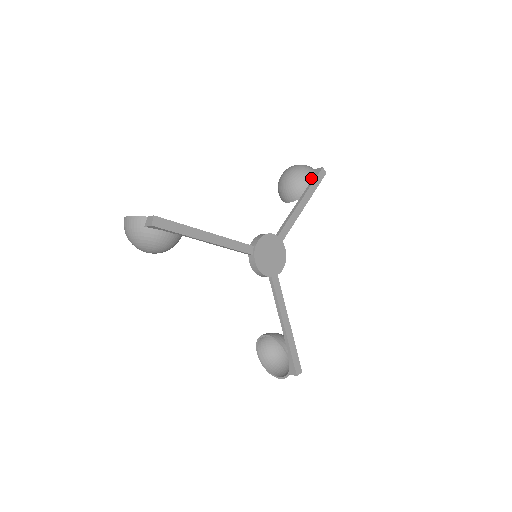
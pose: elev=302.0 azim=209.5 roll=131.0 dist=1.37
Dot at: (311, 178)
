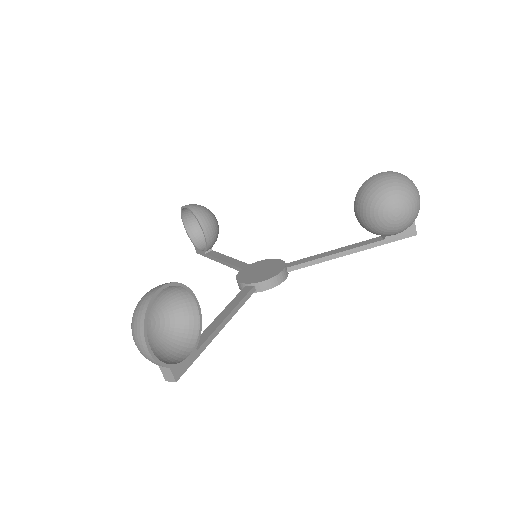
Dot at: (394, 235)
